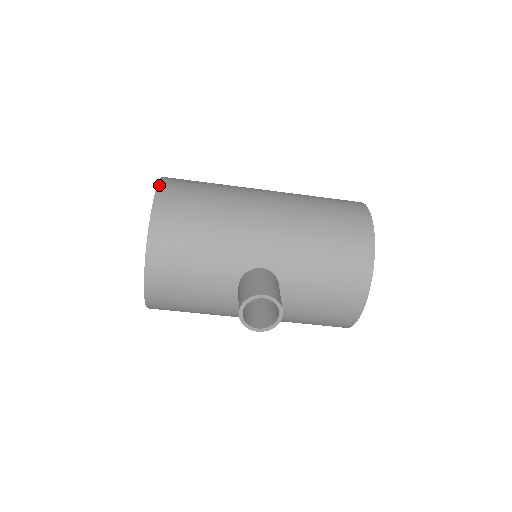
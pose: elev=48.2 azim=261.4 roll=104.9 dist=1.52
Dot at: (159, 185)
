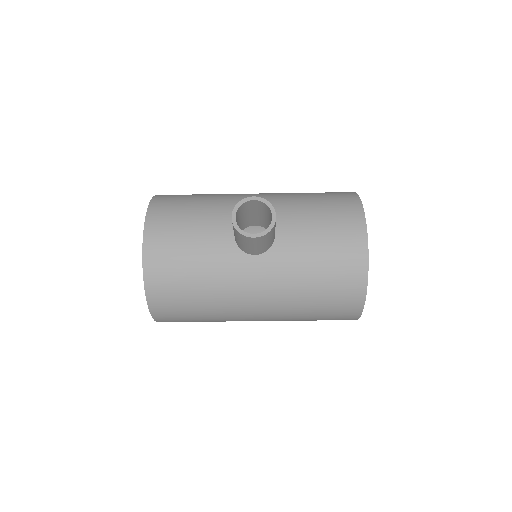
Dot at: occluded
